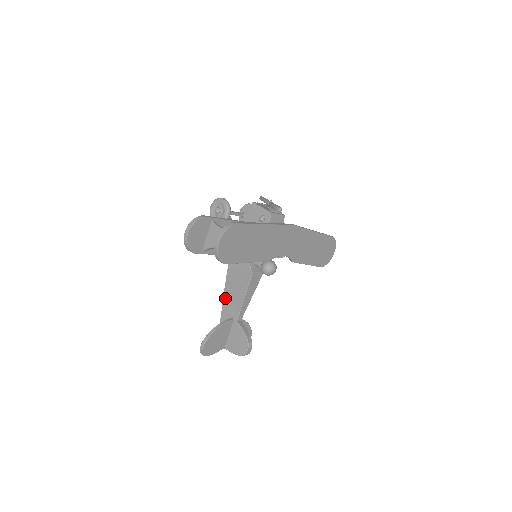
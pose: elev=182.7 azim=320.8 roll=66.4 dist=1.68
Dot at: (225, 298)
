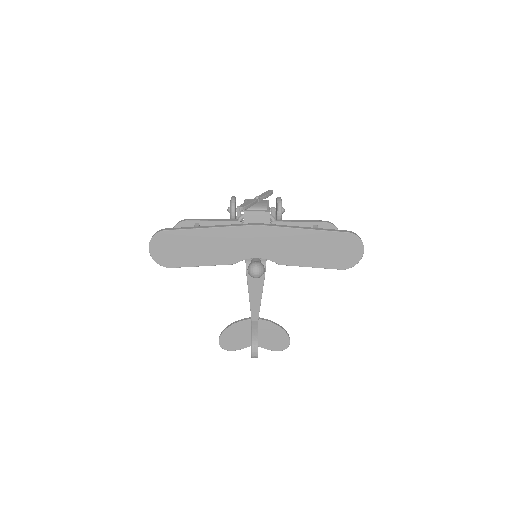
Dot at: occluded
